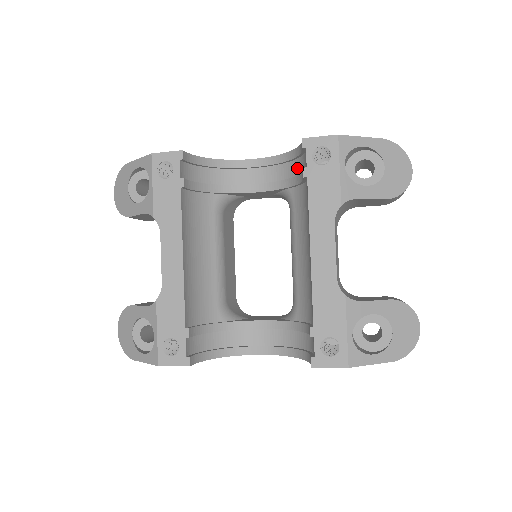
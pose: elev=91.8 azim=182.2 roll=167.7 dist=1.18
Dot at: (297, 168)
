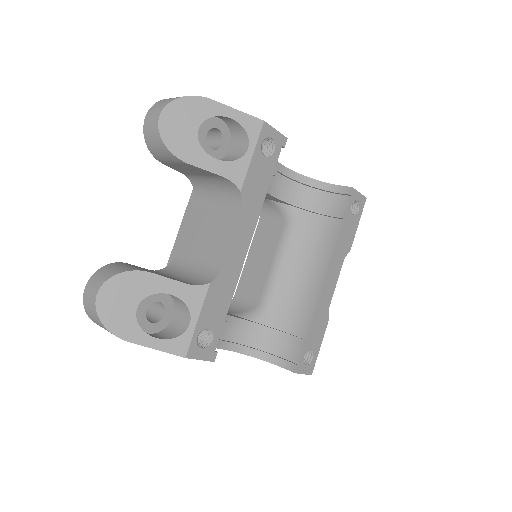
Dot at: (315, 197)
